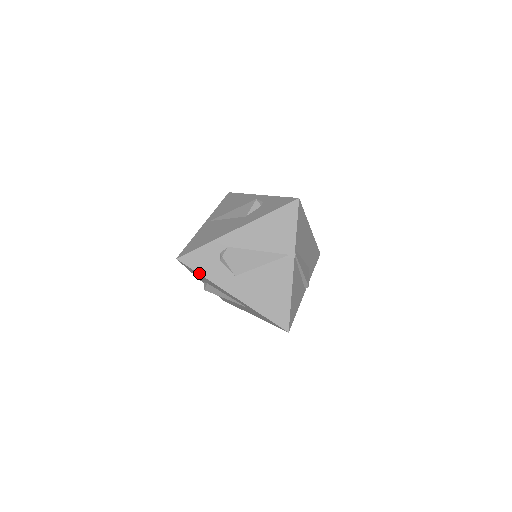
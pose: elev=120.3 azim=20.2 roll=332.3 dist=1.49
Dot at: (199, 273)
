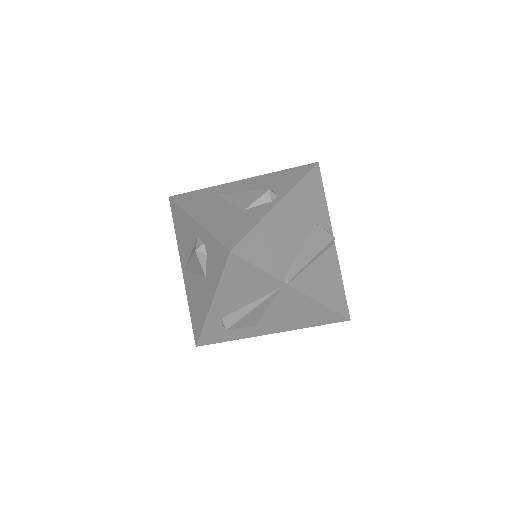
Dot at: (225, 341)
